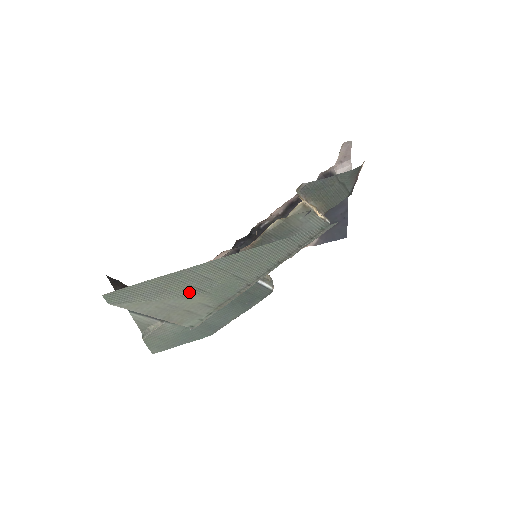
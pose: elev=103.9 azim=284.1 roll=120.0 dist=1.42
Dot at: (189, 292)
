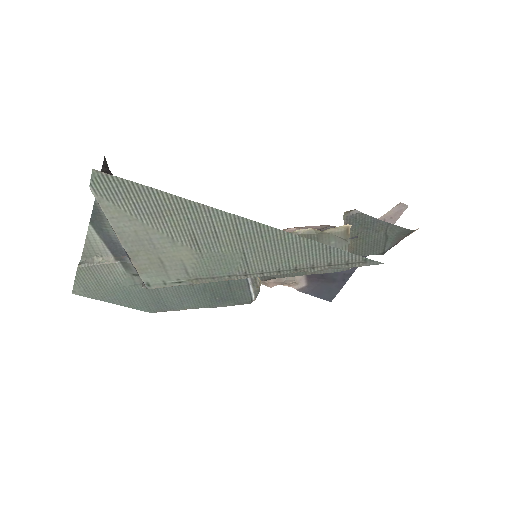
Dot at: (184, 238)
